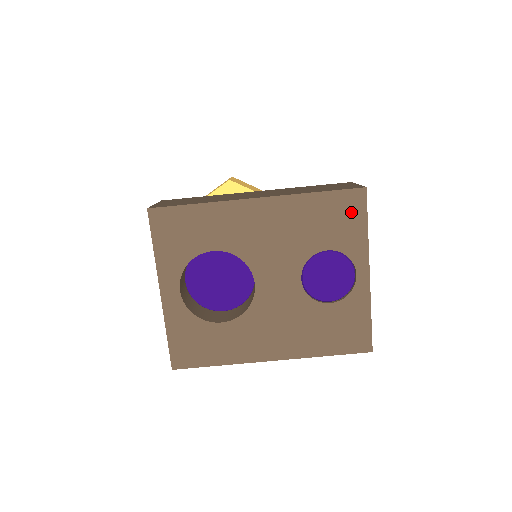
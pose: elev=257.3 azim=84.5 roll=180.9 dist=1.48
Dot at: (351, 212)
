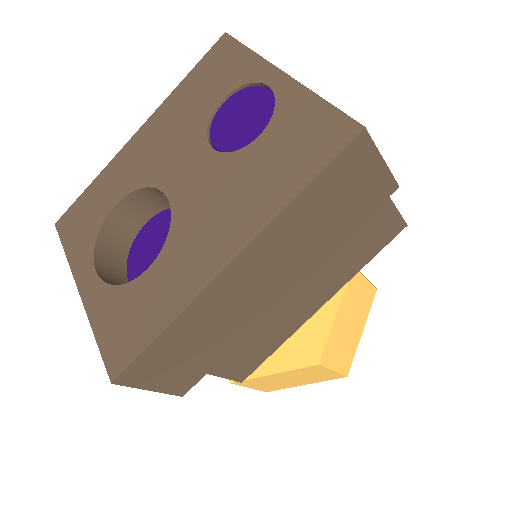
Dot at: (224, 57)
